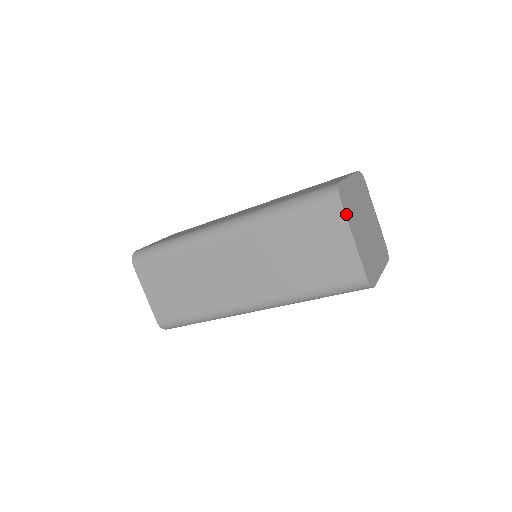
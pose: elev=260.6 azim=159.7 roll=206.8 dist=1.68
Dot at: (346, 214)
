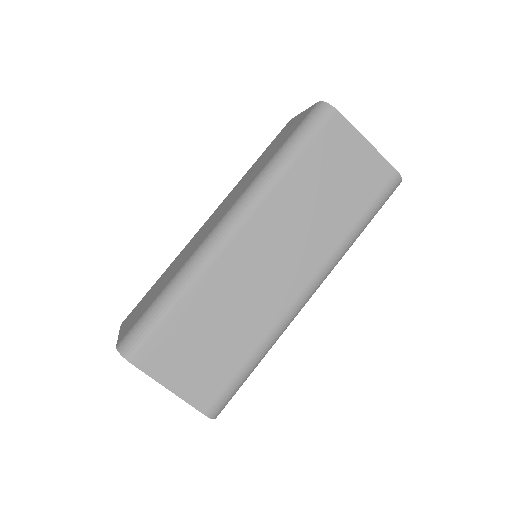
Dot at: (347, 122)
